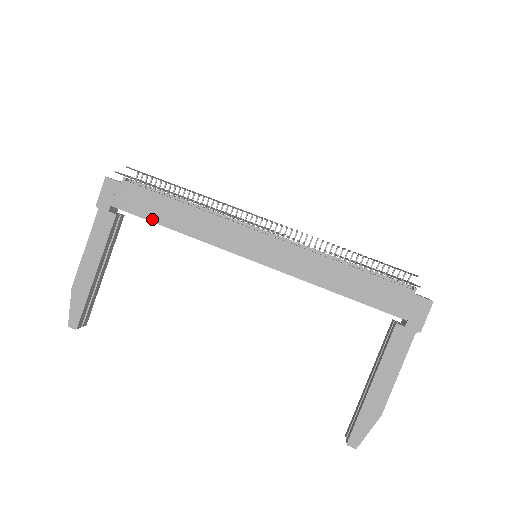
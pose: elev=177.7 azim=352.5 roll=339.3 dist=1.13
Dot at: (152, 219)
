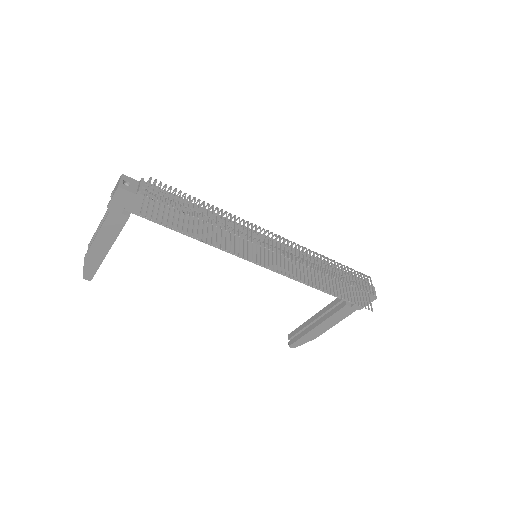
Dot at: occluded
